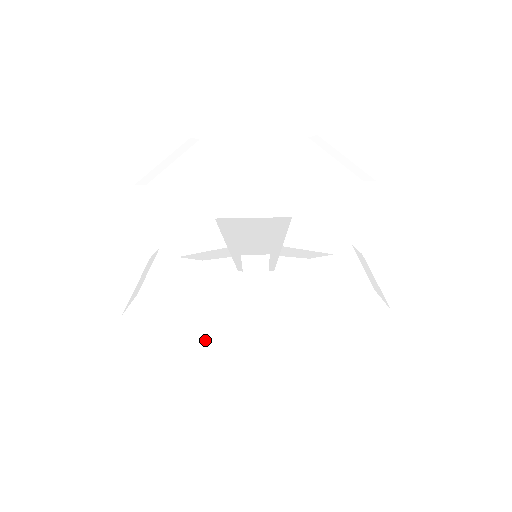
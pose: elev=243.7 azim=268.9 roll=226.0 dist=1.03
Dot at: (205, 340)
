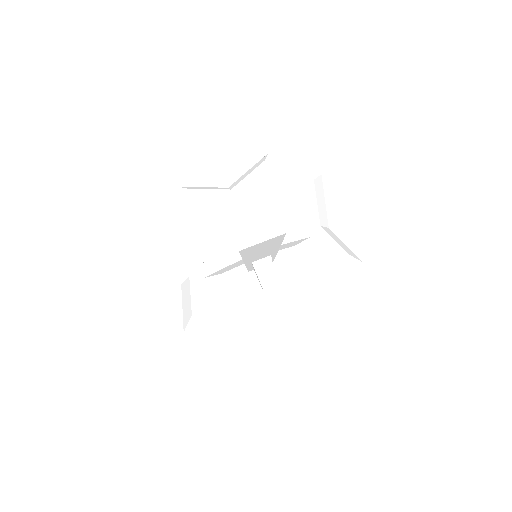
Dot at: (249, 328)
